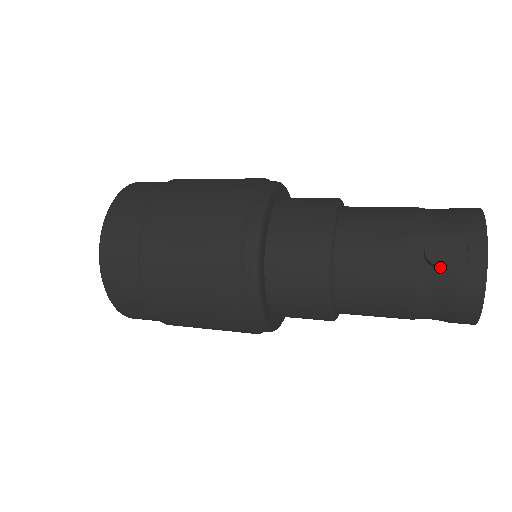
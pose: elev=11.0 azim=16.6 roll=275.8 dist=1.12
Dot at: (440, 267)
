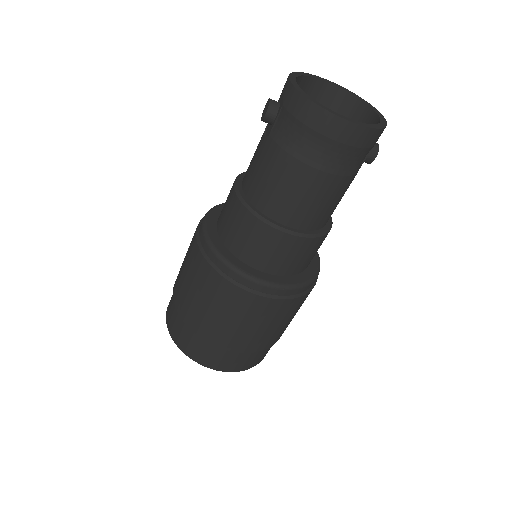
Dot at: (276, 116)
